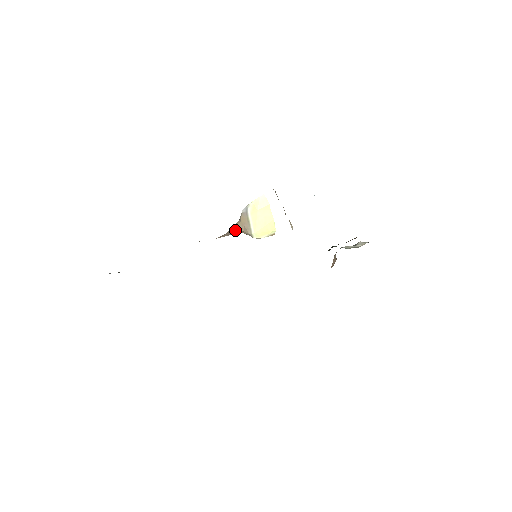
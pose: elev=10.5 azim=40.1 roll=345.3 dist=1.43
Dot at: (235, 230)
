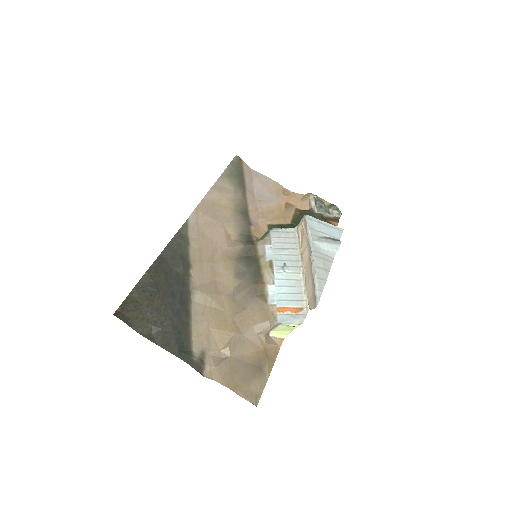
Dot at: (262, 334)
